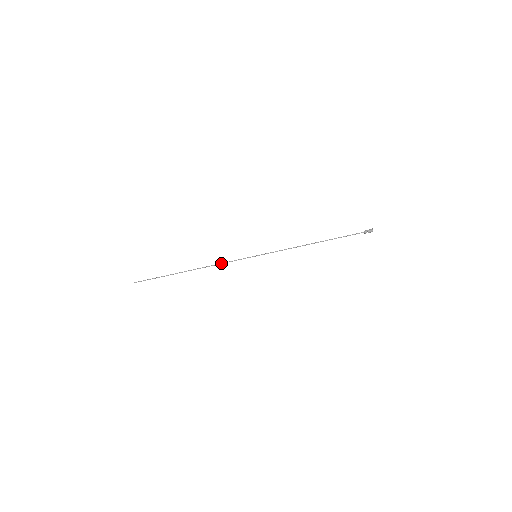
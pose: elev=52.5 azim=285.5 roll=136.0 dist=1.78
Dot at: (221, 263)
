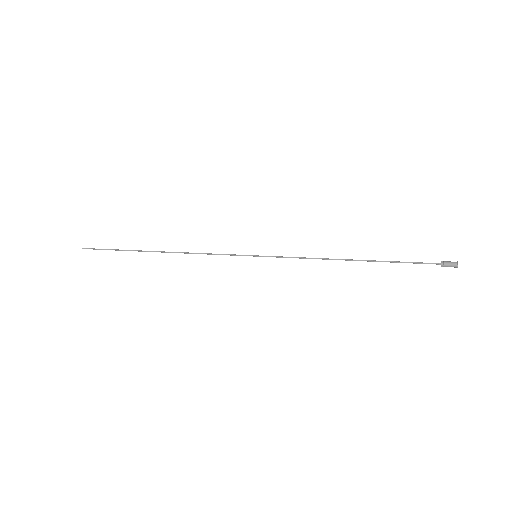
Dot at: occluded
